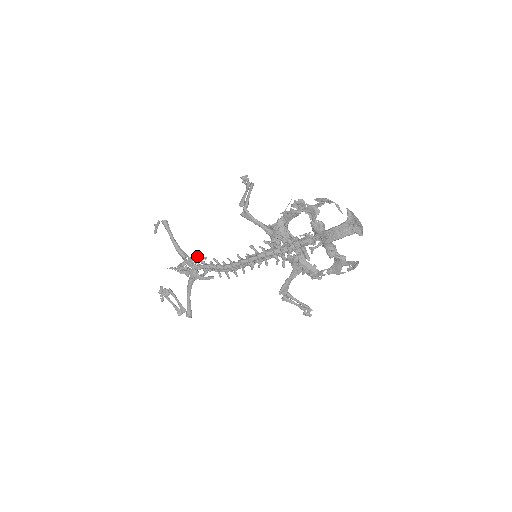
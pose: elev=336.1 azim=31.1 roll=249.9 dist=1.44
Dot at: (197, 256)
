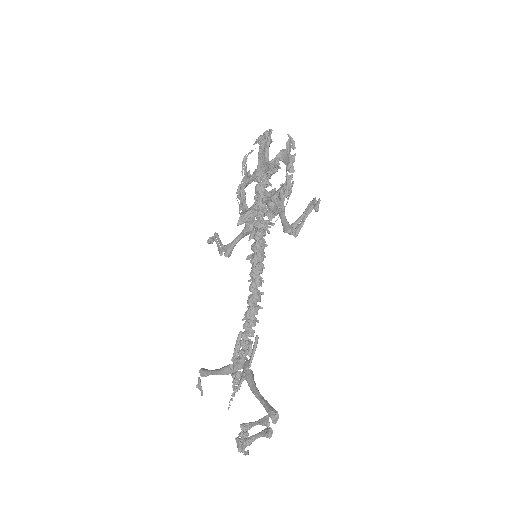
Dot at: (235, 345)
